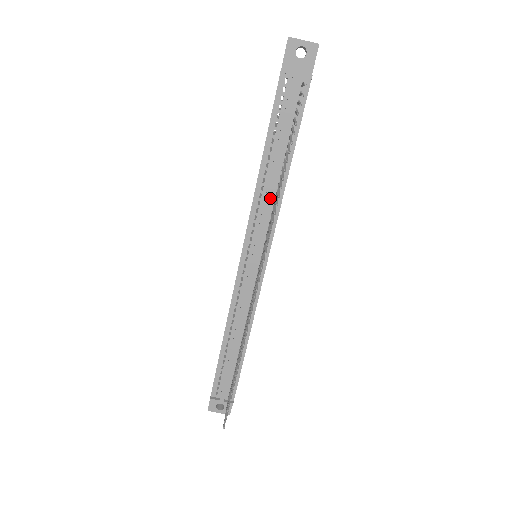
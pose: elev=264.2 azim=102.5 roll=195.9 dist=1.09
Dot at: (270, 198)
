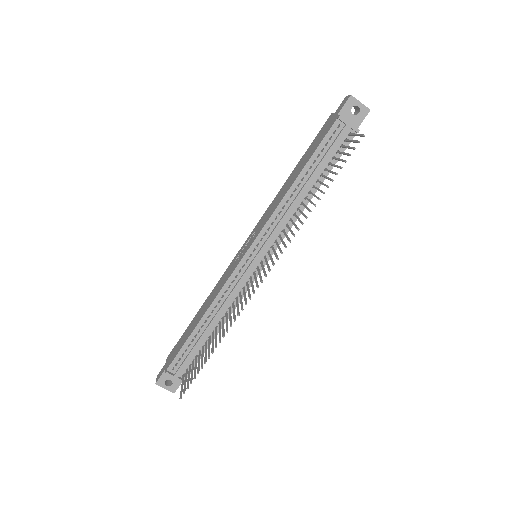
Dot at: (291, 211)
